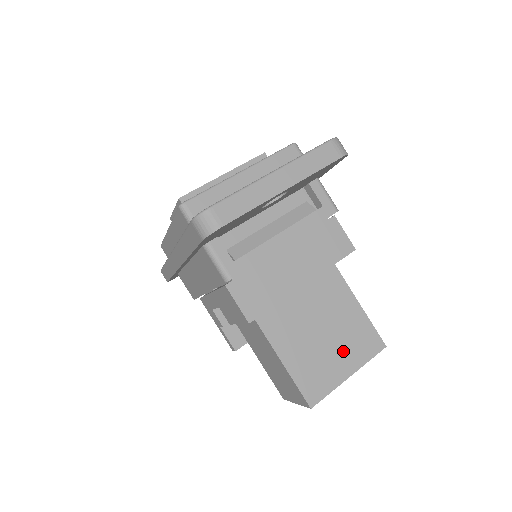
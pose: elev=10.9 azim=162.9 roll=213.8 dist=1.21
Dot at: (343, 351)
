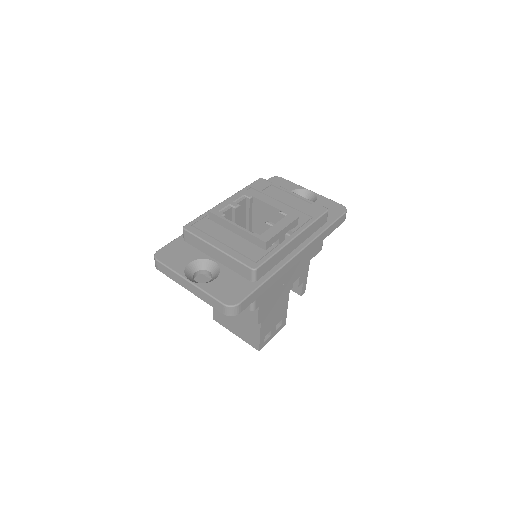
Dot at: (239, 328)
